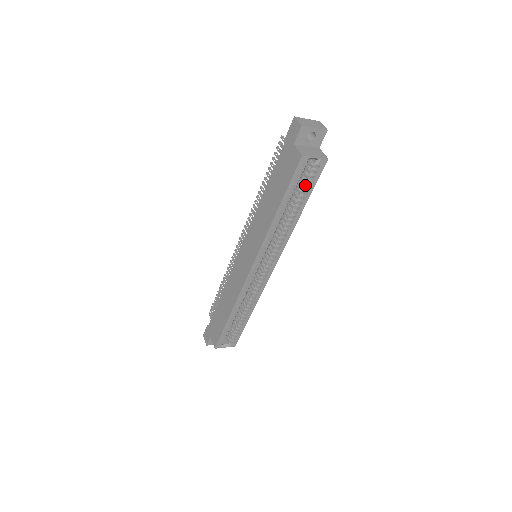
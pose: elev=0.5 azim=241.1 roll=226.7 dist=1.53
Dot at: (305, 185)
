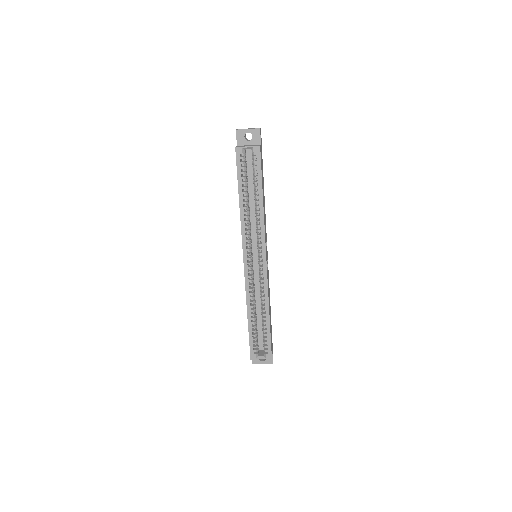
Dot at: (253, 173)
